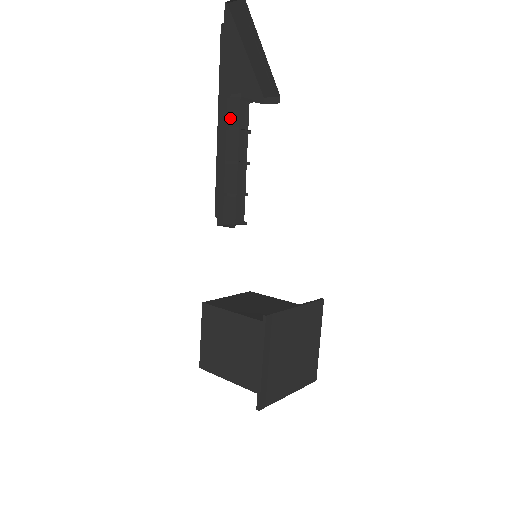
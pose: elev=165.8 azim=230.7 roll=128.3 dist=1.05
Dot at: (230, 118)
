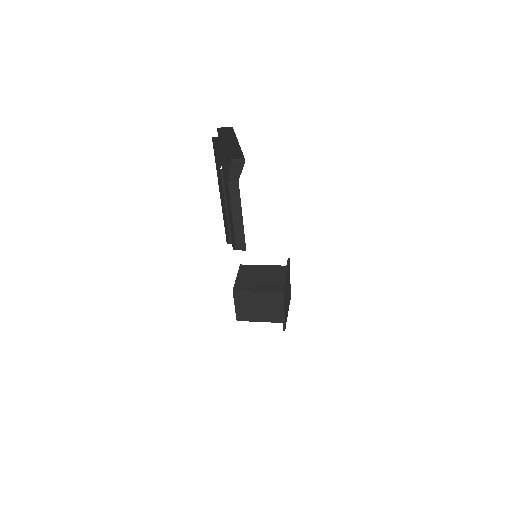
Dot at: (232, 194)
